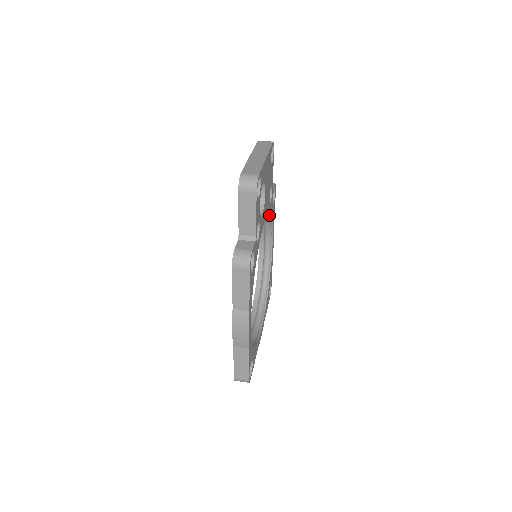
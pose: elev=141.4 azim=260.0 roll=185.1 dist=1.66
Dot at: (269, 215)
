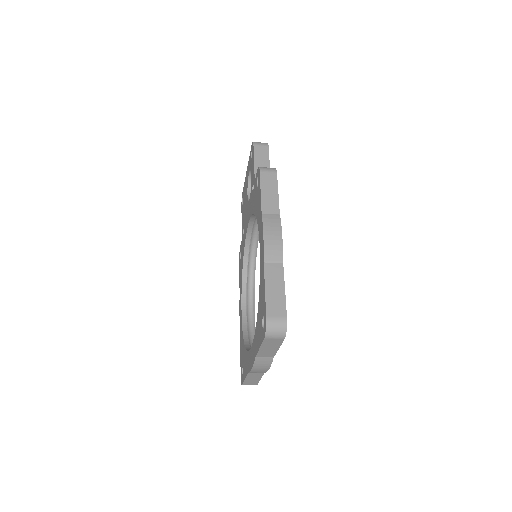
Dot at: (254, 261)
